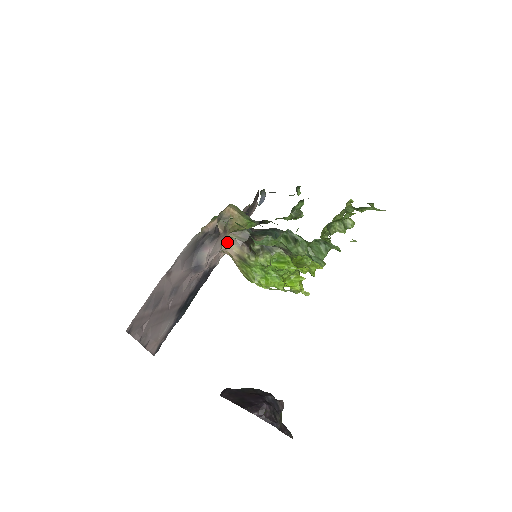
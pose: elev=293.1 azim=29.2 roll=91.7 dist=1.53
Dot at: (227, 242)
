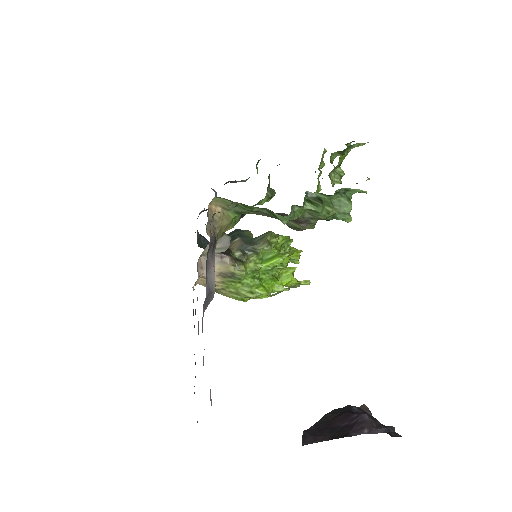
Dot at: (203, 263)
